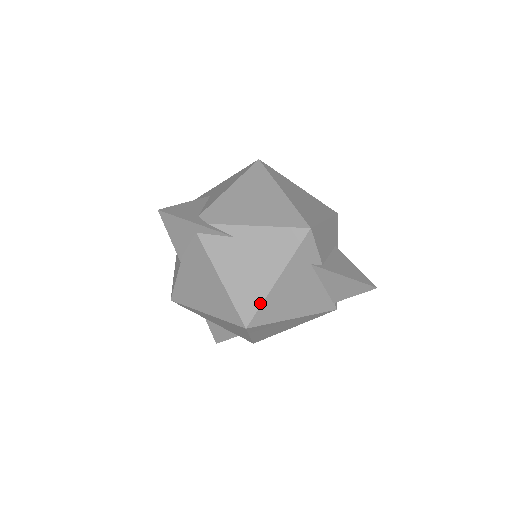
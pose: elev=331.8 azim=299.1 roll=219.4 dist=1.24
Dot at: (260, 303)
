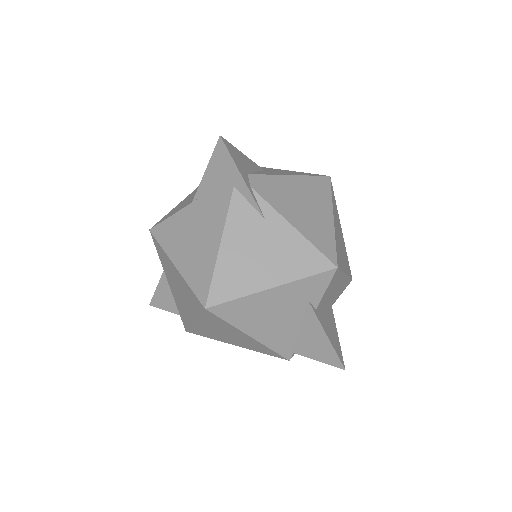
Dot at: (238, 296)
